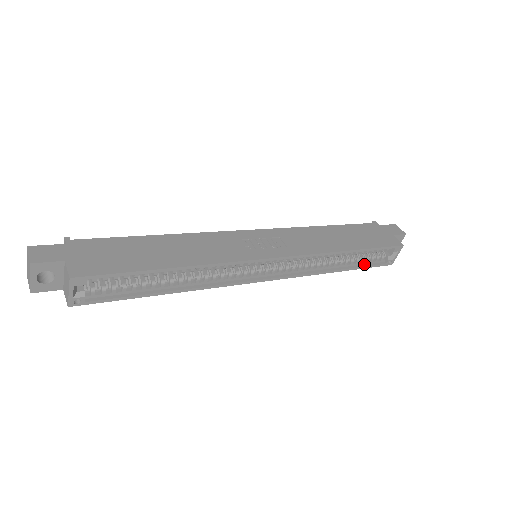
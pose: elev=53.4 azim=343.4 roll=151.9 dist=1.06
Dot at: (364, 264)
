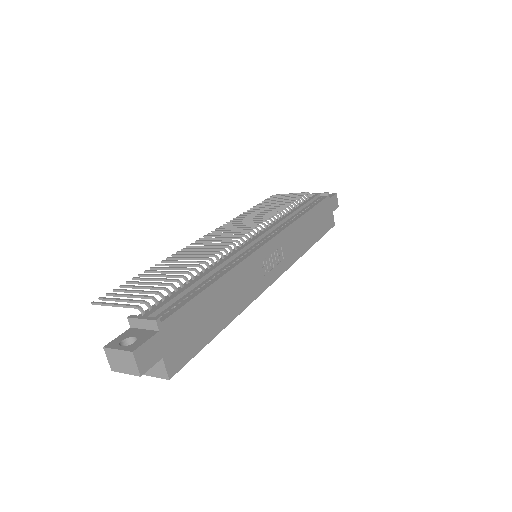
Dot at: occluded
